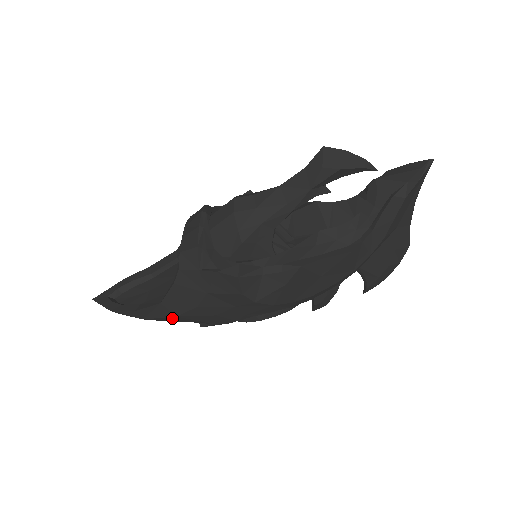
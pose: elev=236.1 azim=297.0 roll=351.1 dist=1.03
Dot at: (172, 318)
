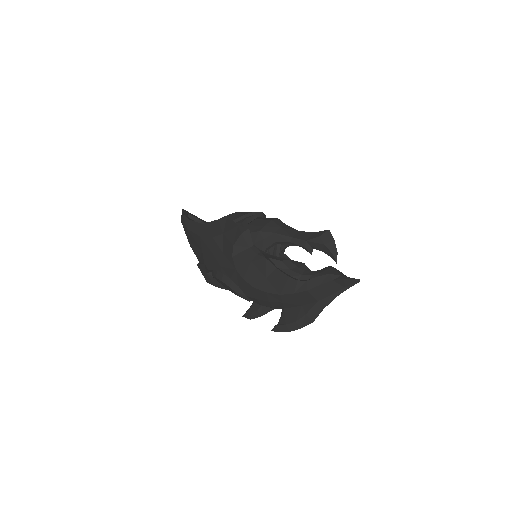
Dot at: (197, 238)
